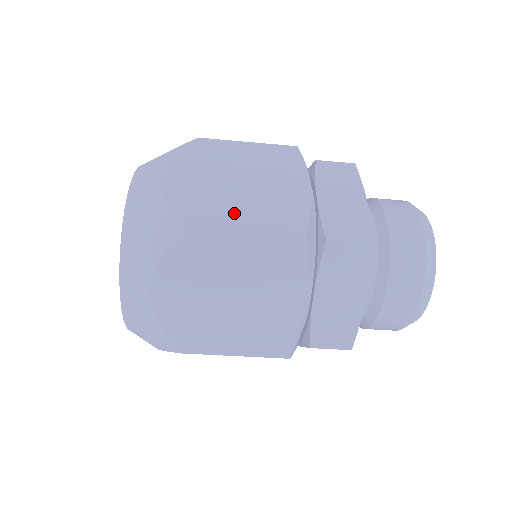
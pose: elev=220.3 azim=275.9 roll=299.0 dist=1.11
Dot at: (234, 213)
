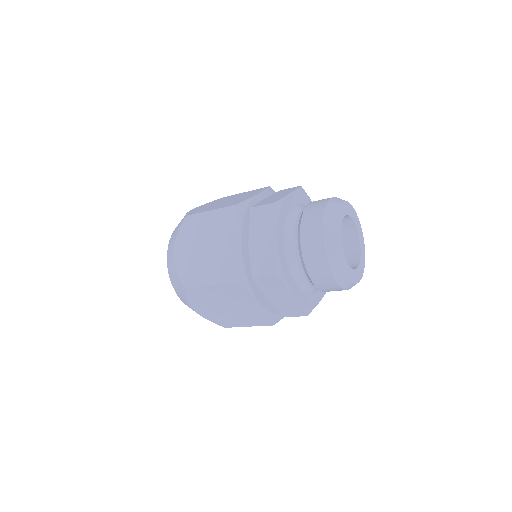
Dot at: (205, 274)
